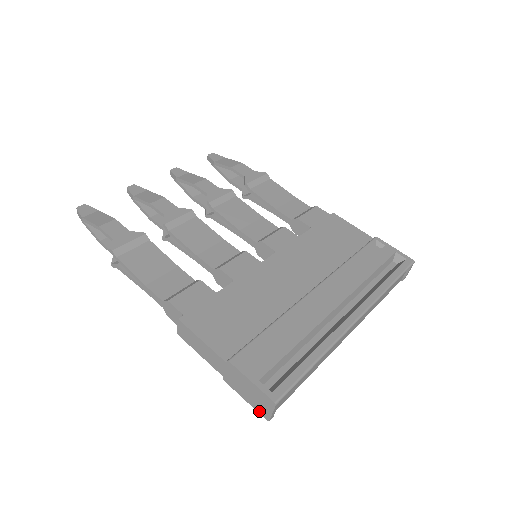
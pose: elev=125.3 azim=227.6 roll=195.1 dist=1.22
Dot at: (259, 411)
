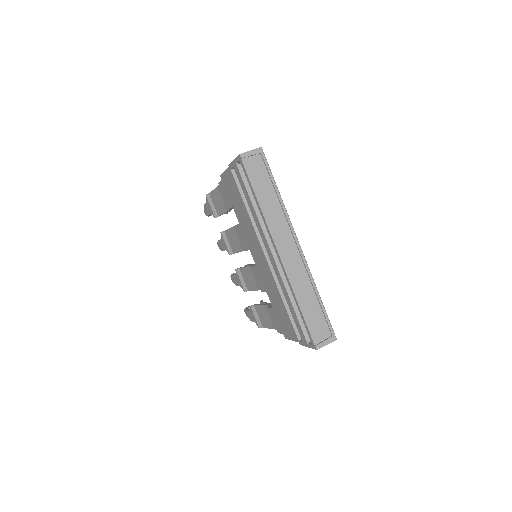
Dot at: occluded
